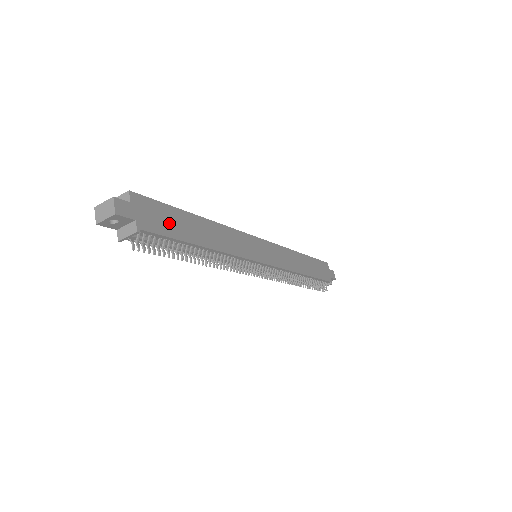
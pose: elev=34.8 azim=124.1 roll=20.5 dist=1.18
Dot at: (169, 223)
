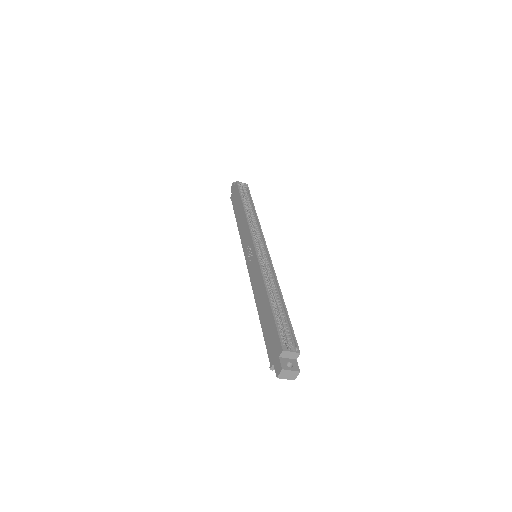
Dot at: occluded
